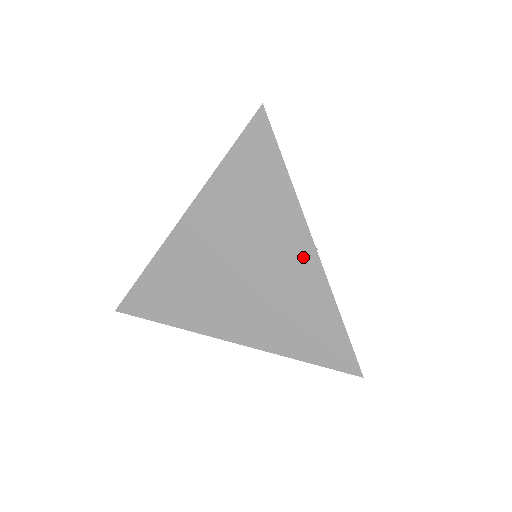
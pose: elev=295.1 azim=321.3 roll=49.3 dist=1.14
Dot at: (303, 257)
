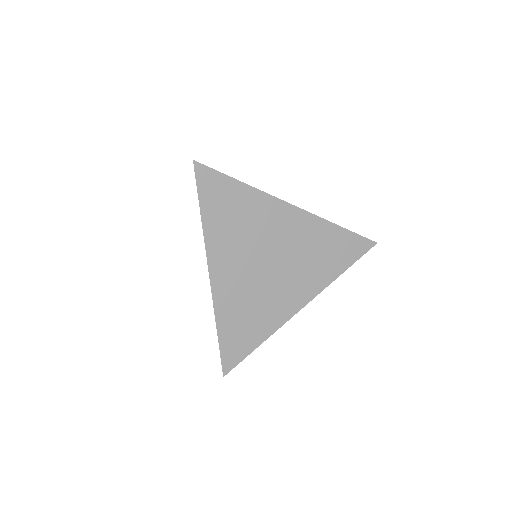
Dot at: (291, 217)
